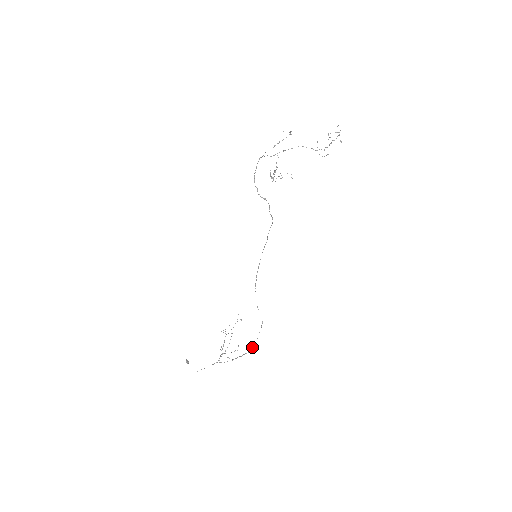
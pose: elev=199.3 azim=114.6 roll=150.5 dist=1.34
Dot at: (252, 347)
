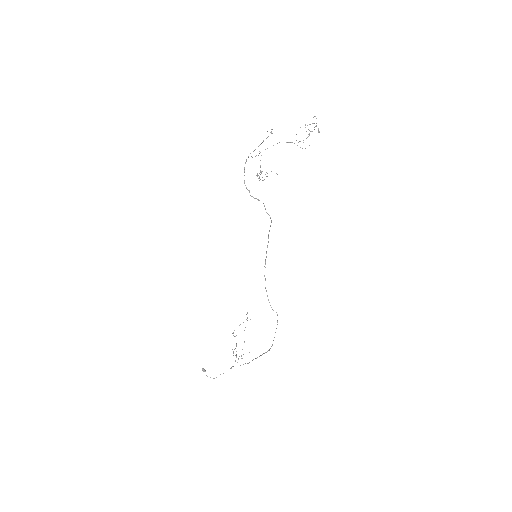
Dot at: occluded
